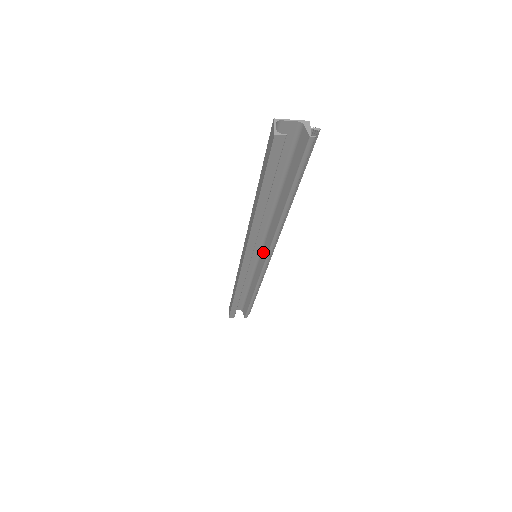
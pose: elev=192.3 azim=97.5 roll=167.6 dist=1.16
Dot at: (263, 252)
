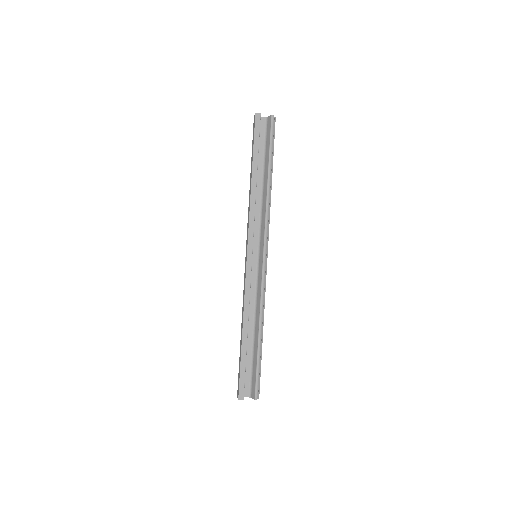
Dot at: (261, 249)
